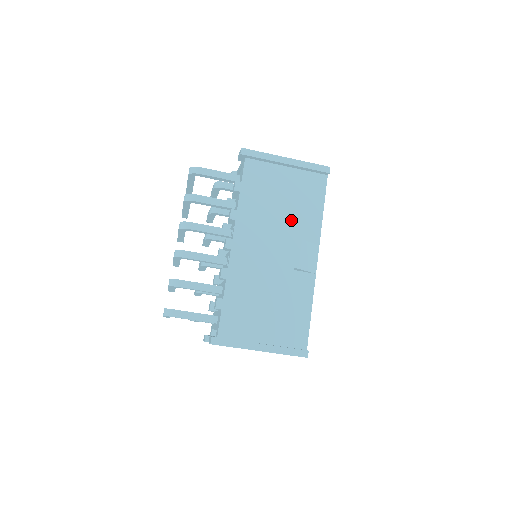
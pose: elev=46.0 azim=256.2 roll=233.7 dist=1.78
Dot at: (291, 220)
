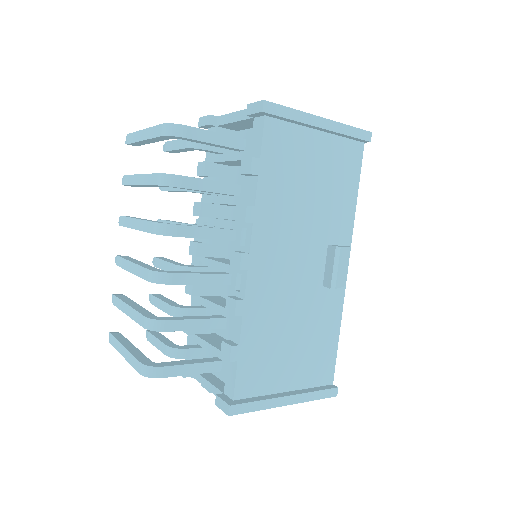
Dot at: (321, 215)
